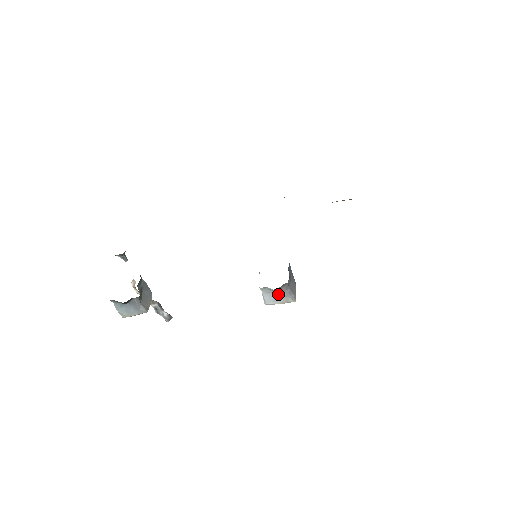
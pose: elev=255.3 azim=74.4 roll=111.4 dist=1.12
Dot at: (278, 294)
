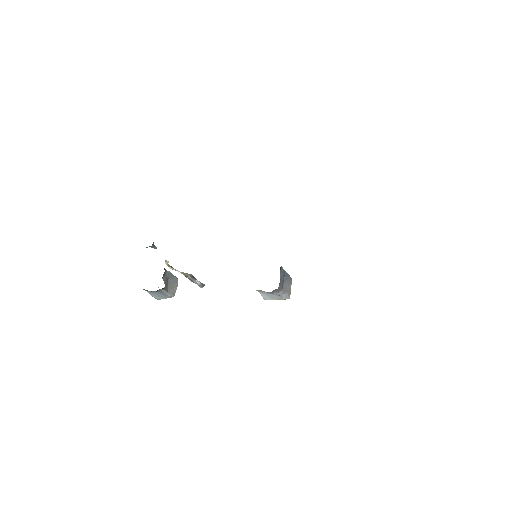
Dot at: (273, 294)
